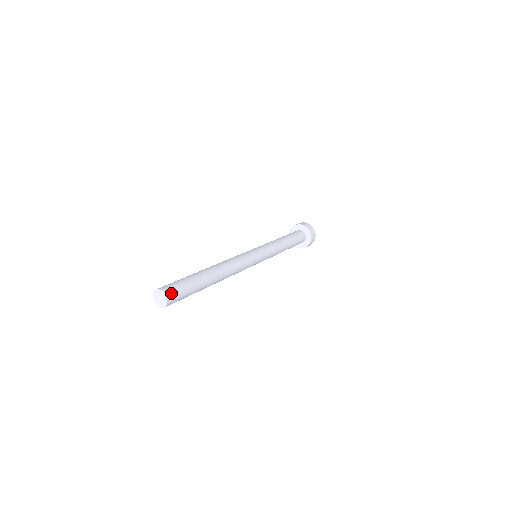
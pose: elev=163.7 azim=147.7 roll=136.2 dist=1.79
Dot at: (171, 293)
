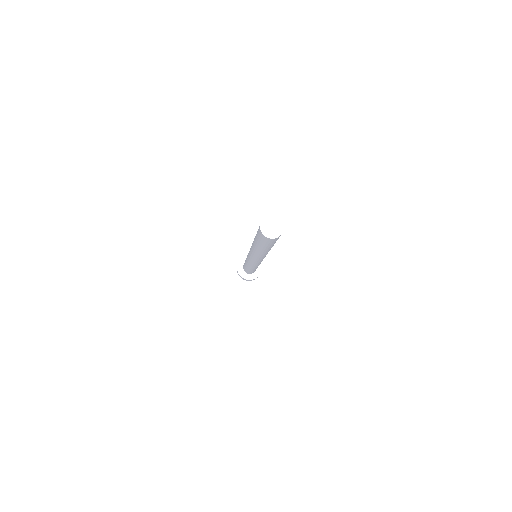
Dot at: occluded
